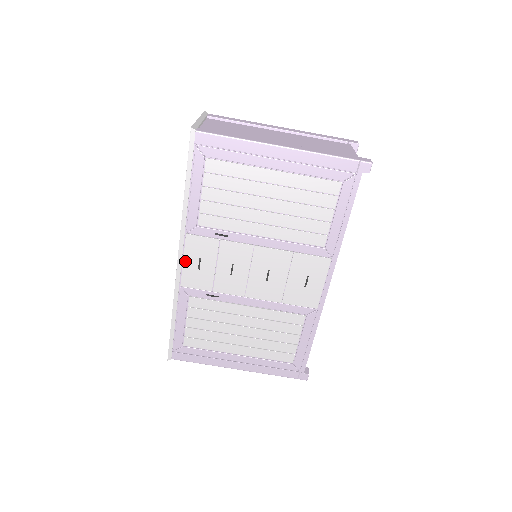
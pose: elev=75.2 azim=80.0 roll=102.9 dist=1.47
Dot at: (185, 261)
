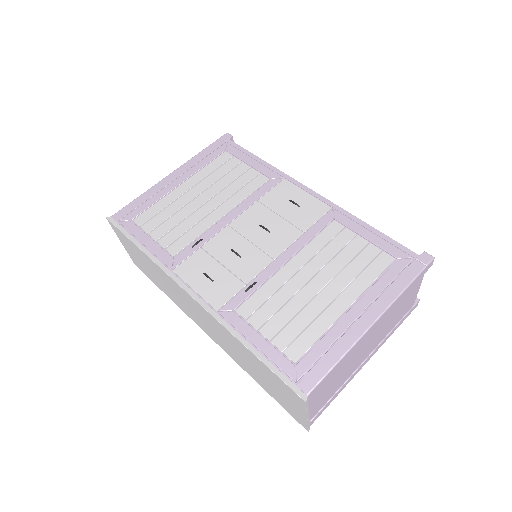
Dot at: (196, 289)
